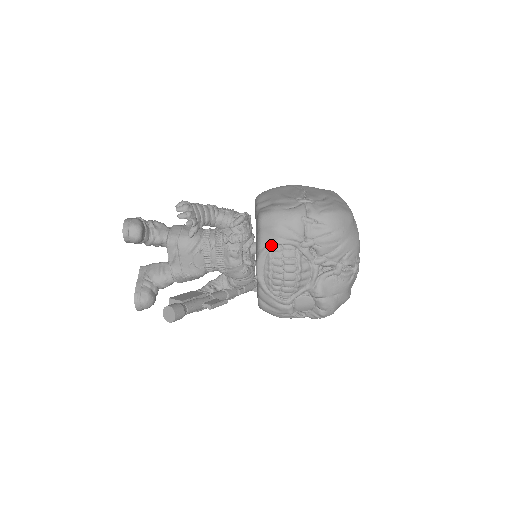
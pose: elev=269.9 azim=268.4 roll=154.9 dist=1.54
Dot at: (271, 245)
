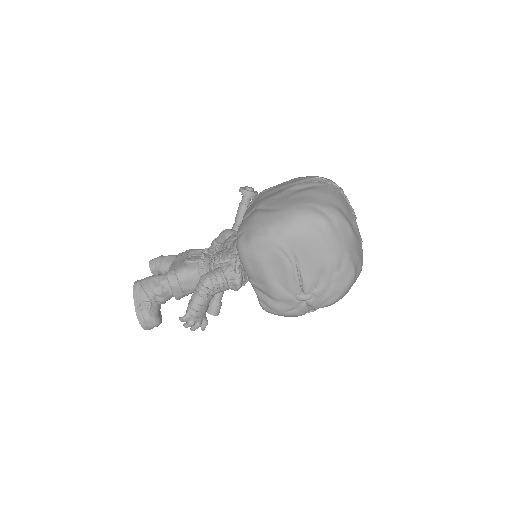
Dot at: occluded
